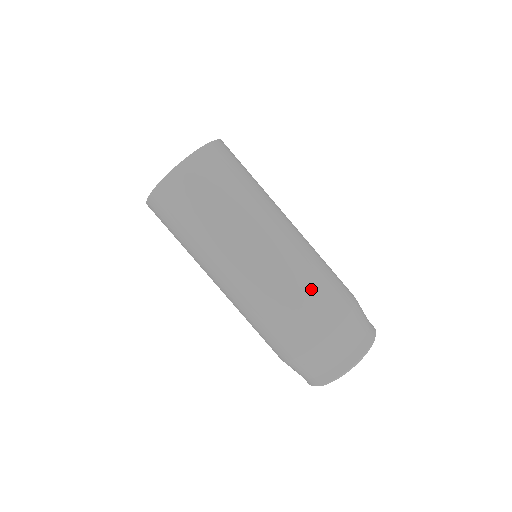
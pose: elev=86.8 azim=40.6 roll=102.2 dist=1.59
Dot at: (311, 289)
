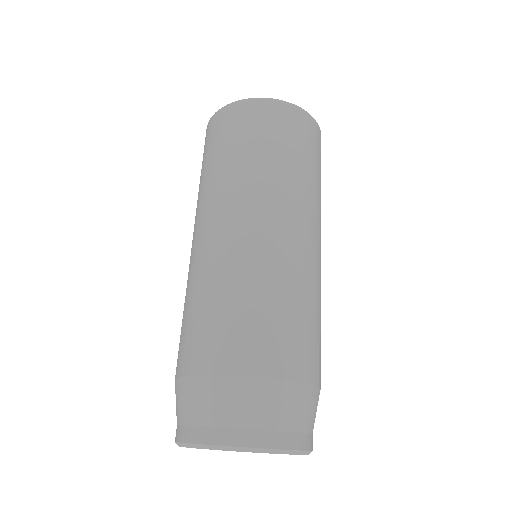
Dot at: (301, 314)
